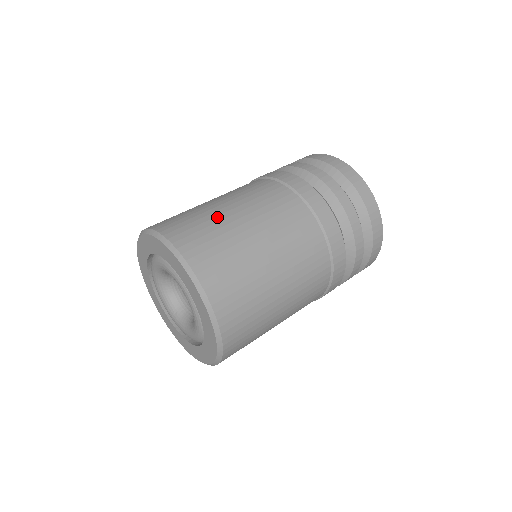
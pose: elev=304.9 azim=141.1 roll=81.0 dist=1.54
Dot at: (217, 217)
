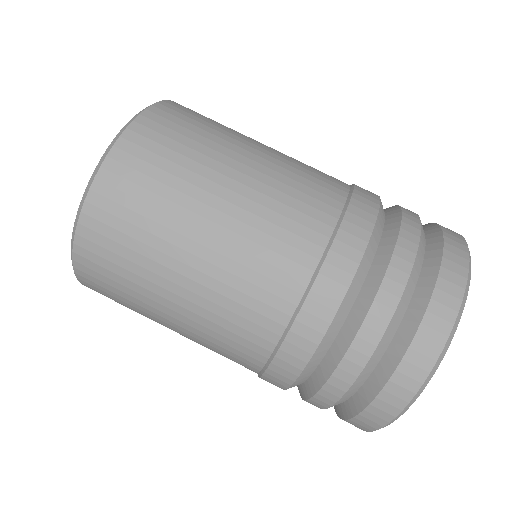
Dot at: (235, 132)
